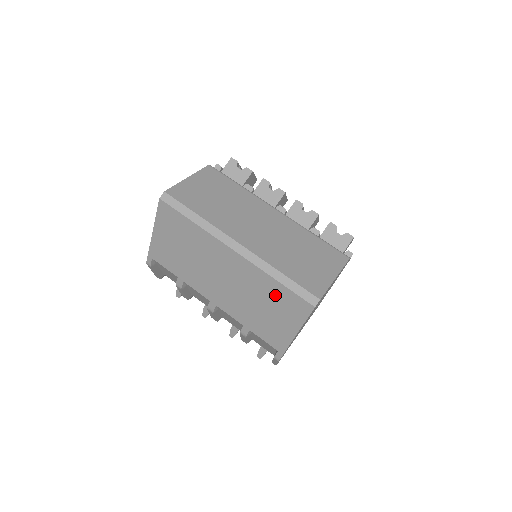
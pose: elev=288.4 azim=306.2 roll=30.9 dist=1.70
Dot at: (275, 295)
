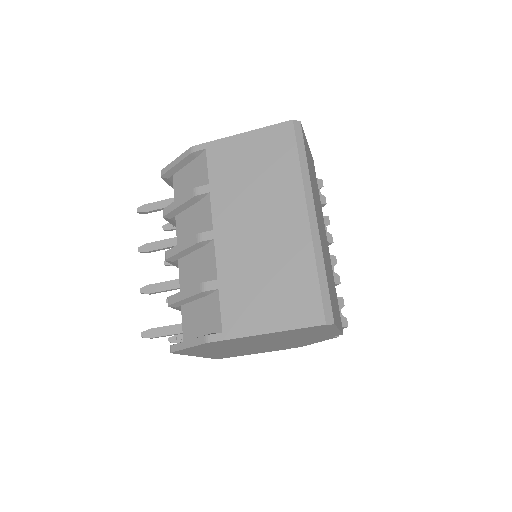
Dot at: (297, 281)
